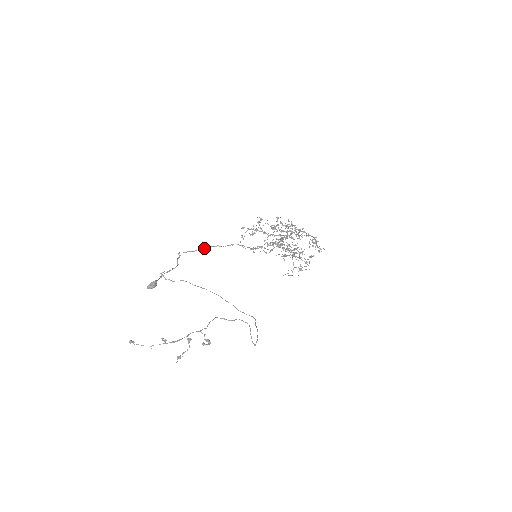
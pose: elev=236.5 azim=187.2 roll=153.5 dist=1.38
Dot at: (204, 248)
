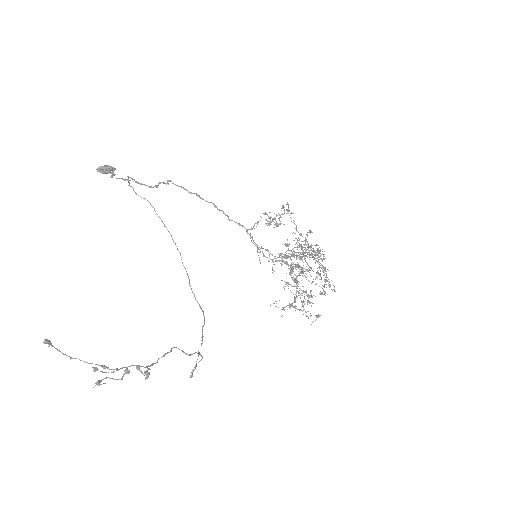
Dot at: occluded
